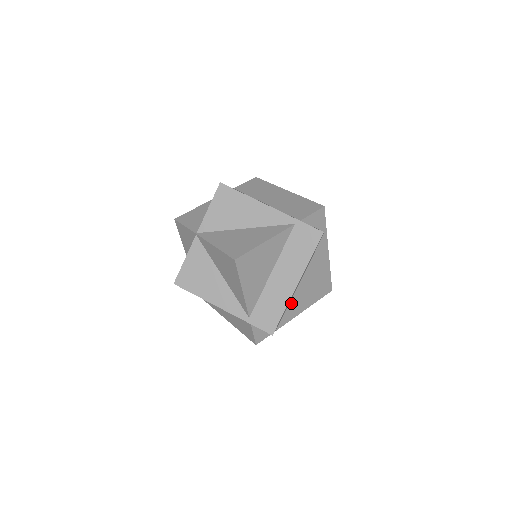
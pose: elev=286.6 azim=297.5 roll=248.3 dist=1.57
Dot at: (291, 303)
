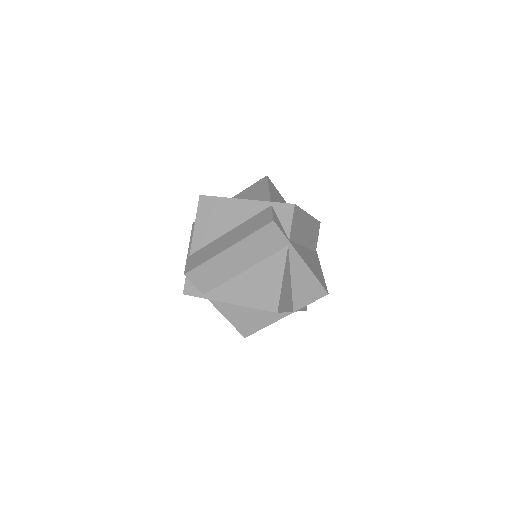
Dot at: (298, 246)
